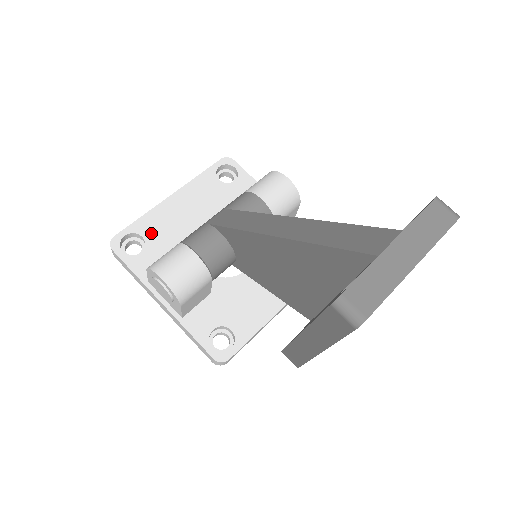
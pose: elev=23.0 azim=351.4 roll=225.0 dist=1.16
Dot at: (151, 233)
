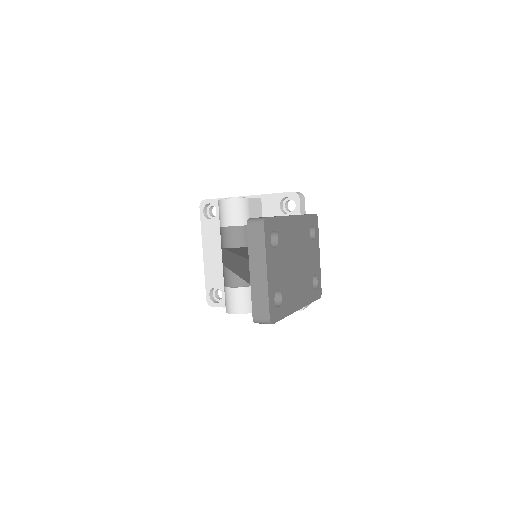
Dot at: (216, 282)
